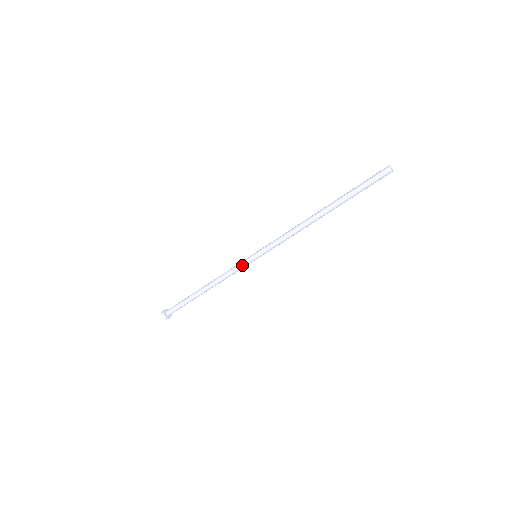
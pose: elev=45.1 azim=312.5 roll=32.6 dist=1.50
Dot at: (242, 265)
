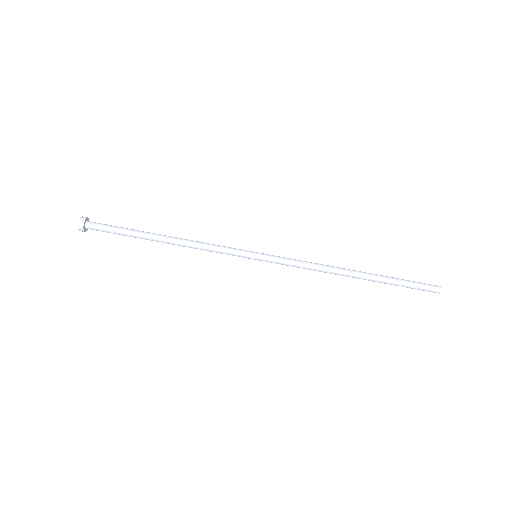
Dot at: (235, 252)
